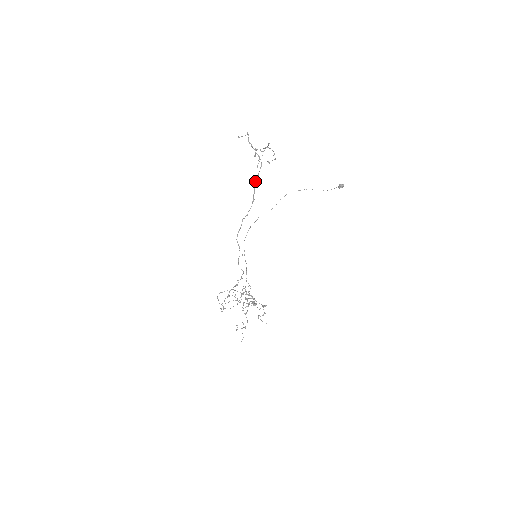
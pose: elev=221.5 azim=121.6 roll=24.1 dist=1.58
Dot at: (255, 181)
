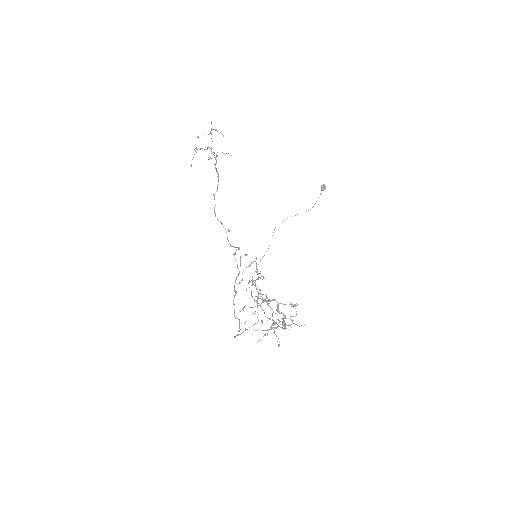
Dot at: occluded
